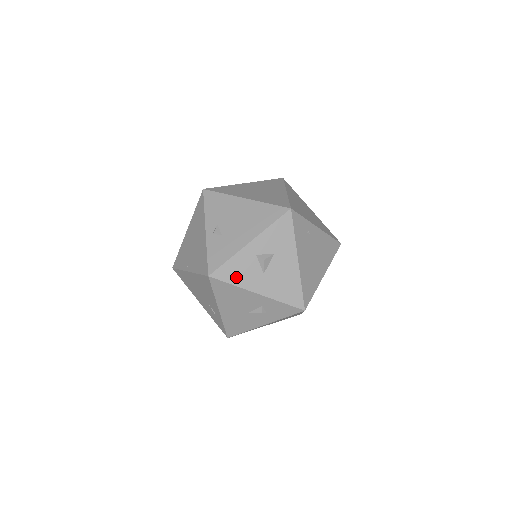
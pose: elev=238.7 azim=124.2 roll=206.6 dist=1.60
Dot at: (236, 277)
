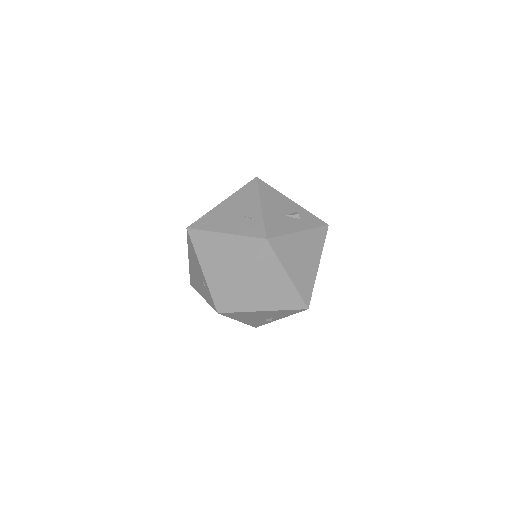
Dot at: occluded
